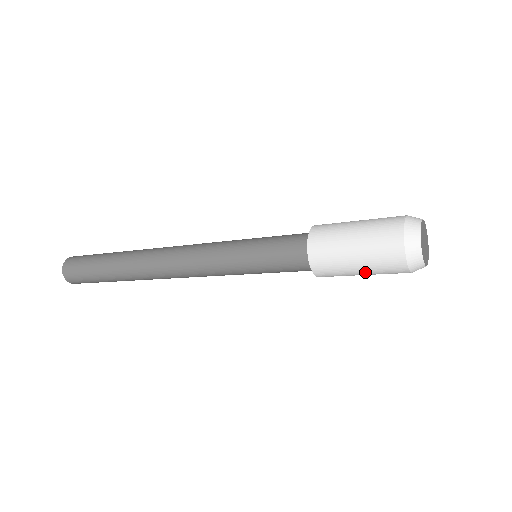
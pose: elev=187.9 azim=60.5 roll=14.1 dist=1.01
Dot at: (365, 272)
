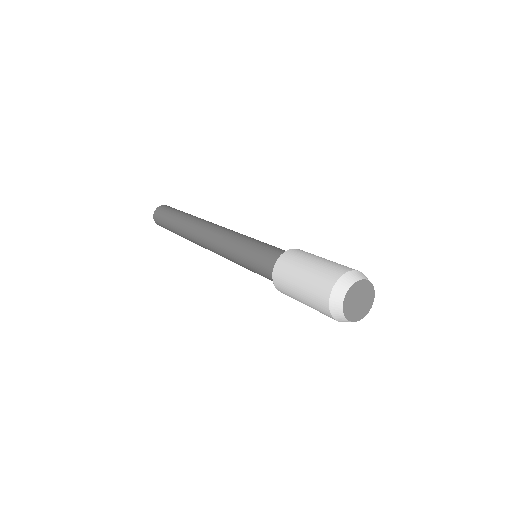
Dot at: (306, 304)
